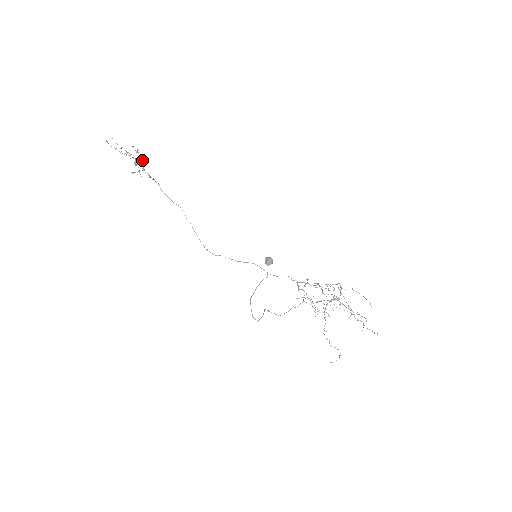
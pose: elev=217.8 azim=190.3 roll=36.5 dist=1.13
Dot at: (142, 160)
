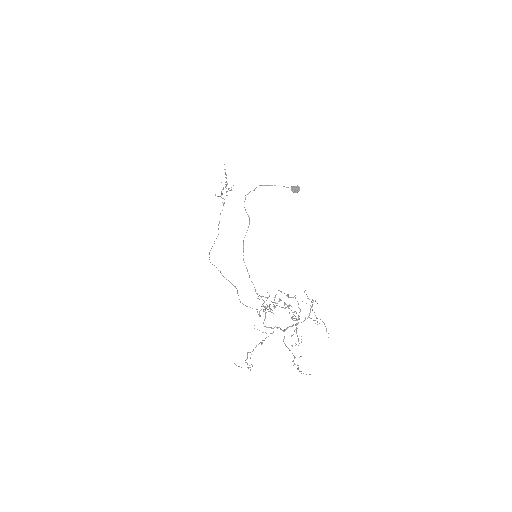
Dot at: (231, 190)
